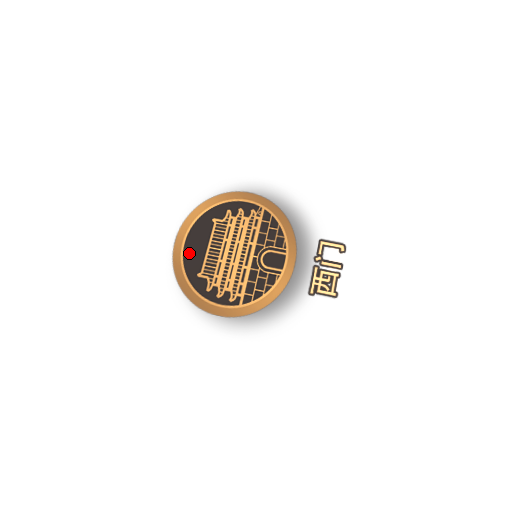
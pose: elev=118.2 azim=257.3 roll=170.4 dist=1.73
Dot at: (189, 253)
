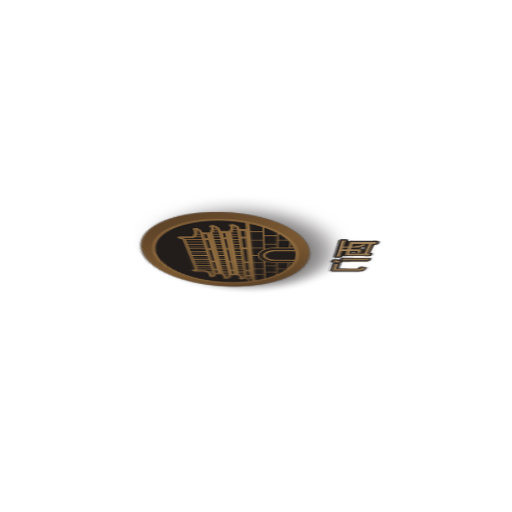
Dot at: (164, 250)
